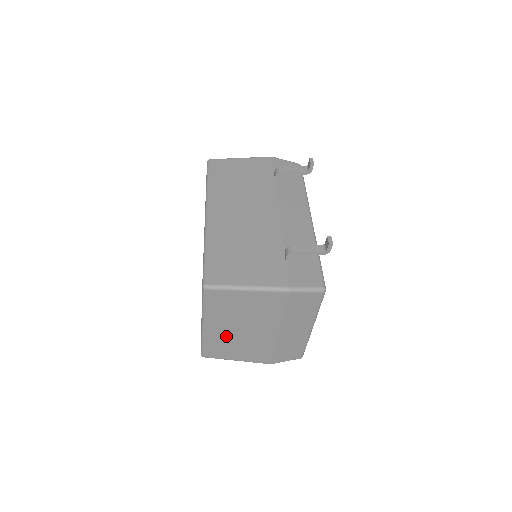
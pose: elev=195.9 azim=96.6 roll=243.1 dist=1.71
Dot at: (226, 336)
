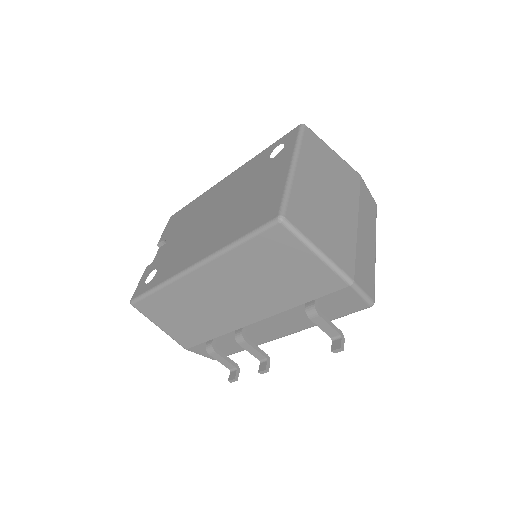
Dot at: (313, 196)
